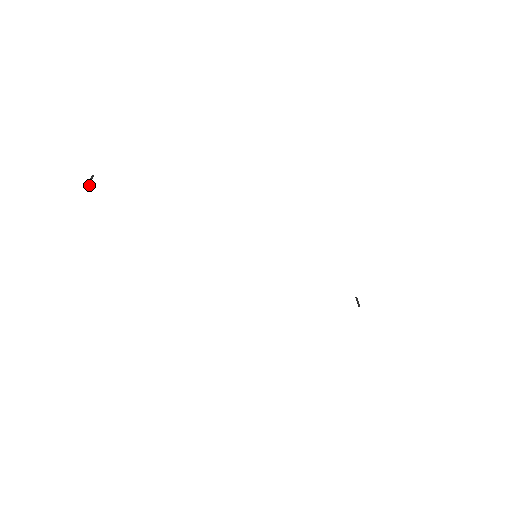
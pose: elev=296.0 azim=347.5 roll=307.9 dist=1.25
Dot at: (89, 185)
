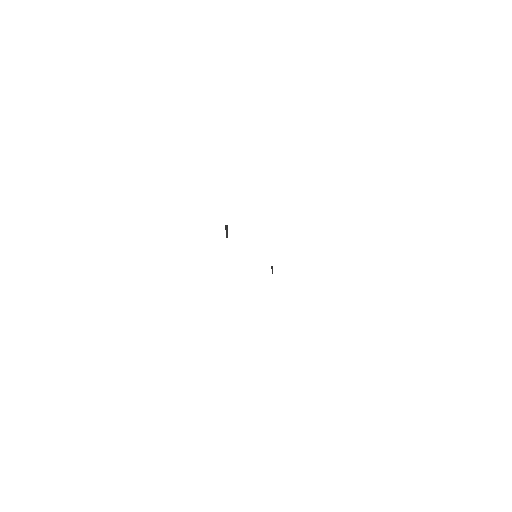
Dot at: occluded
